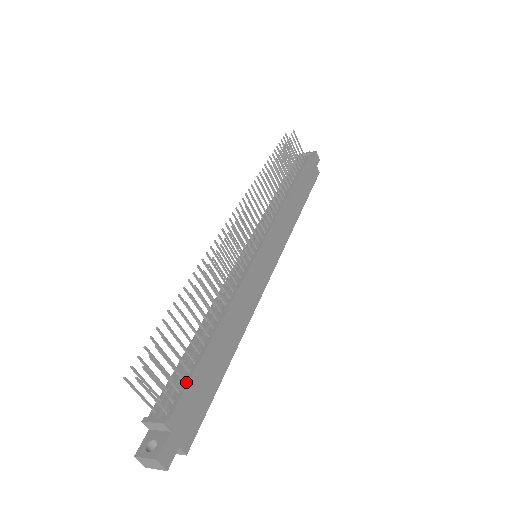
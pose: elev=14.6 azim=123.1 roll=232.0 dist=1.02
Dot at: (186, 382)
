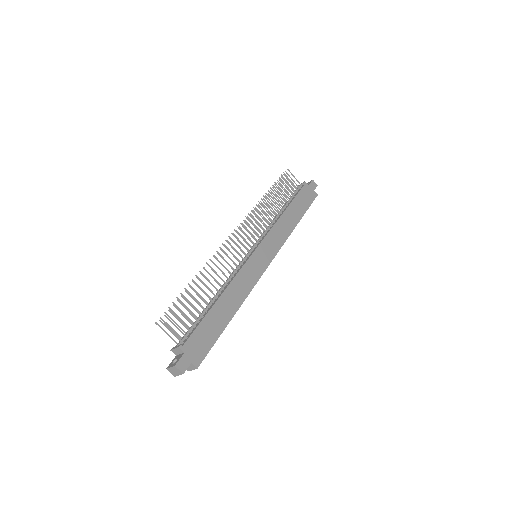
Dot at: (196, 327)
